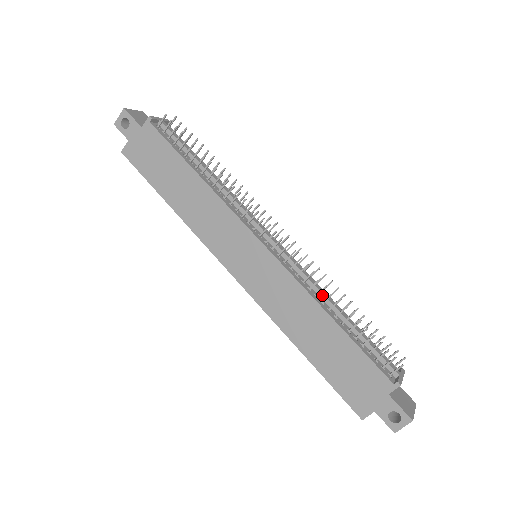
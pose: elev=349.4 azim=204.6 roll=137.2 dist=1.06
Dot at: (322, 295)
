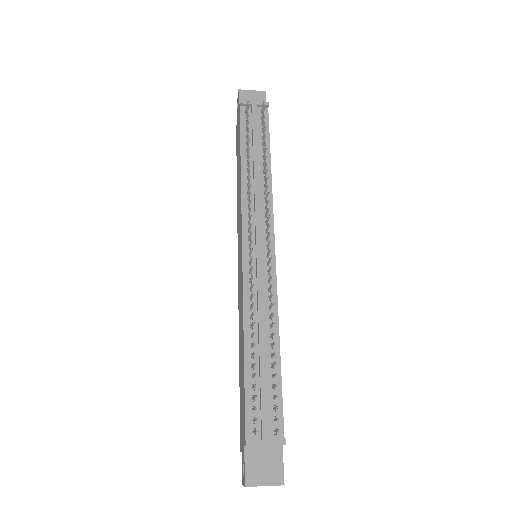
Dot at: (258, 320)
